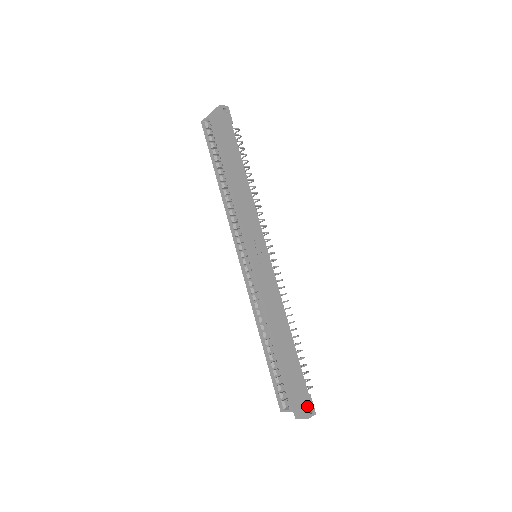
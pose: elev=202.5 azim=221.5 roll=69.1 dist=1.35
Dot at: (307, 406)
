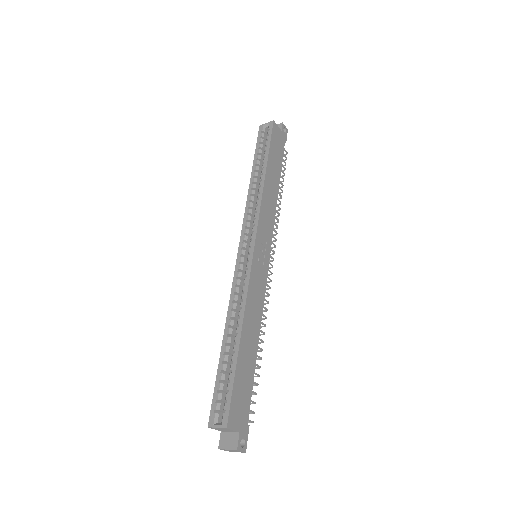
Dot at: (241, 435)
